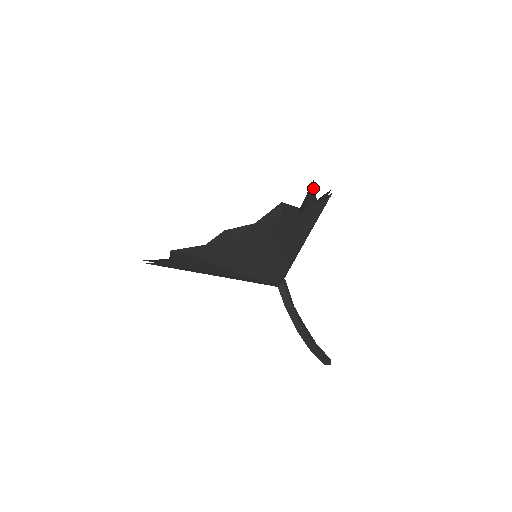
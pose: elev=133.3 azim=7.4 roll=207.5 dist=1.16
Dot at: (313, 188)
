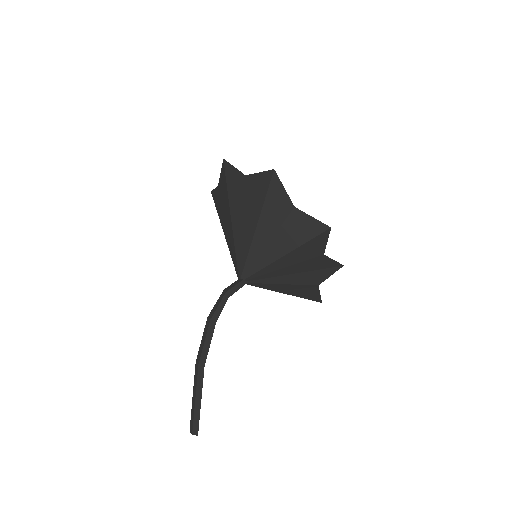
Dot at: occluded
